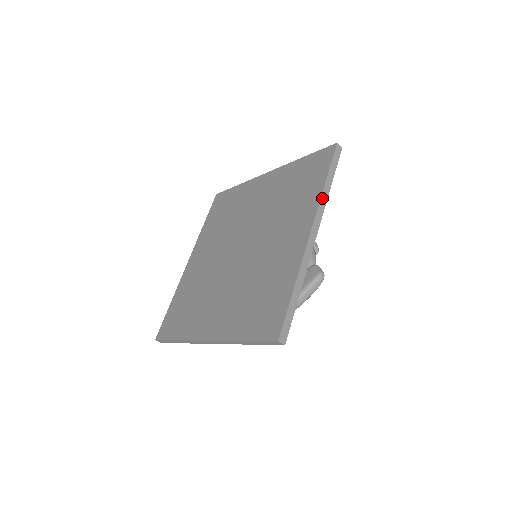
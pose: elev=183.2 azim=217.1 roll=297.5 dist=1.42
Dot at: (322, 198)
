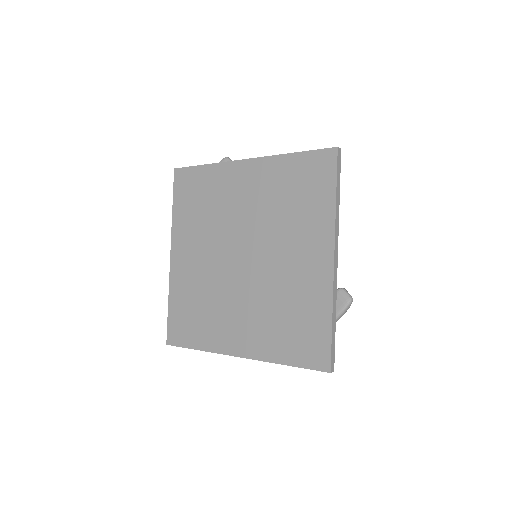
Dot at: (336, 219)
